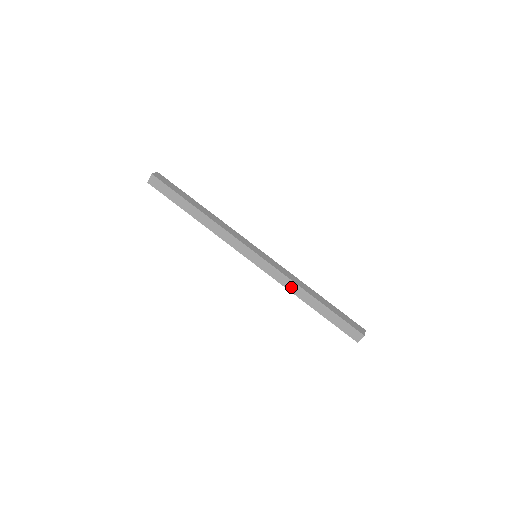
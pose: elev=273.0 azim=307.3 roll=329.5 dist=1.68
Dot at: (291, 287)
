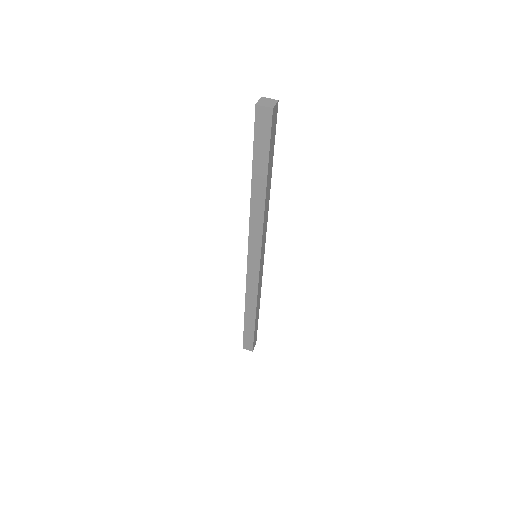
Dot at: (250, 297)
